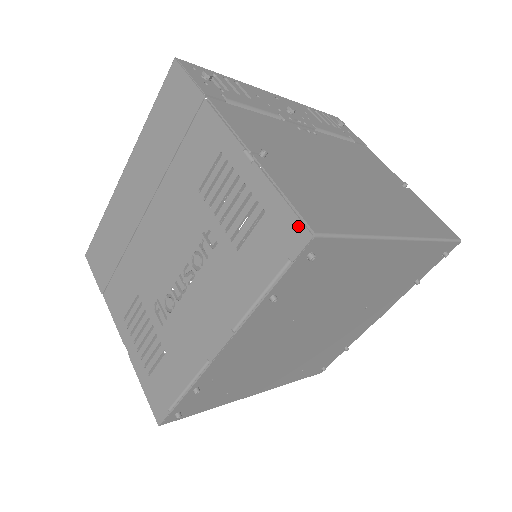
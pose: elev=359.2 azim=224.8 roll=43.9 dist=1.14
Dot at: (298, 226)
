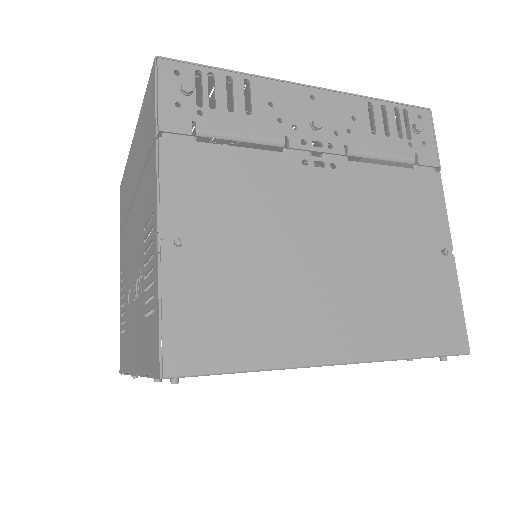
Dot at: (158, 356)
